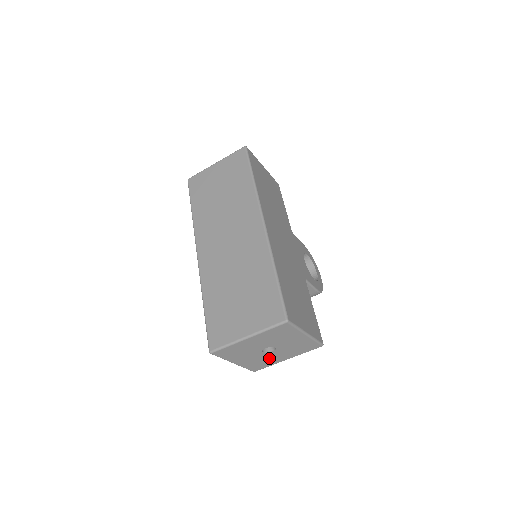
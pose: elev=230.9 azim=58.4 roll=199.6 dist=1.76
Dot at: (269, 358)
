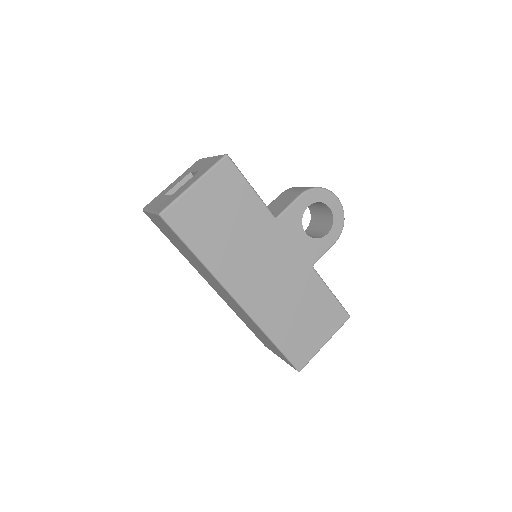
Dot at: occluded
